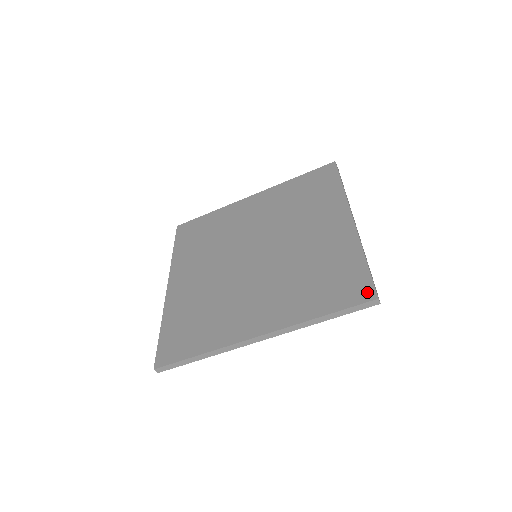
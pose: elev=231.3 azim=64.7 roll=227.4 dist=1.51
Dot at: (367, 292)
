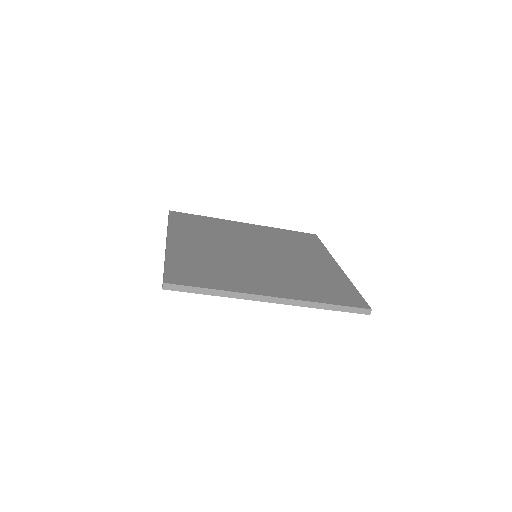
Dot at: (362, 303)
